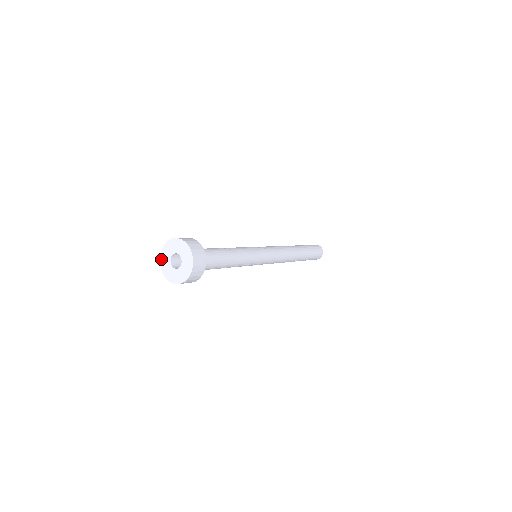
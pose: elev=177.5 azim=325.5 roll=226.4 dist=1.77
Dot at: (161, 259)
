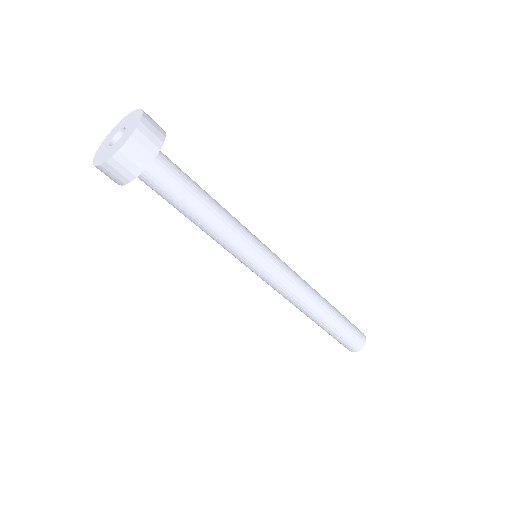
Dot at: (95, 157)
